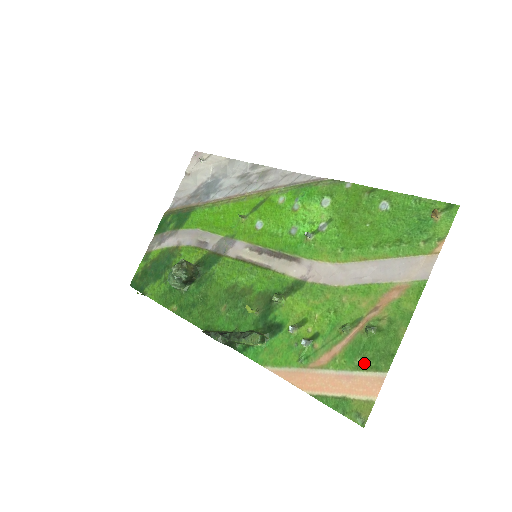
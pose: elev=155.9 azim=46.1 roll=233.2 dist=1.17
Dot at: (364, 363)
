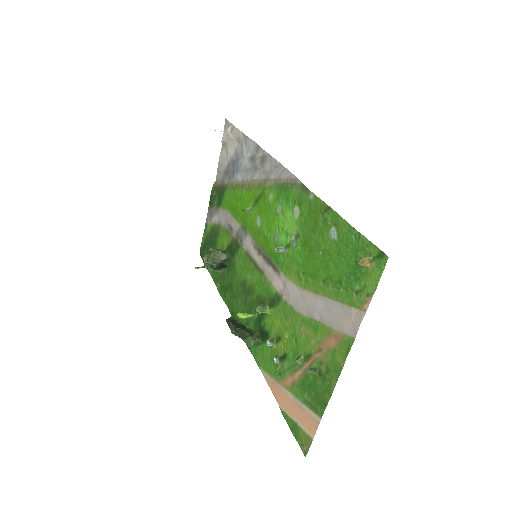
Dot at: (309, 400)
